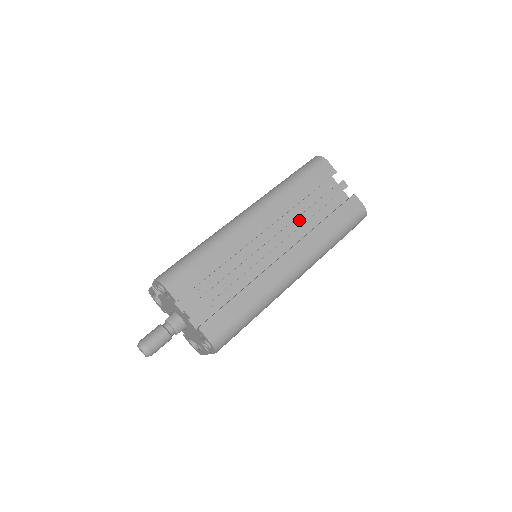
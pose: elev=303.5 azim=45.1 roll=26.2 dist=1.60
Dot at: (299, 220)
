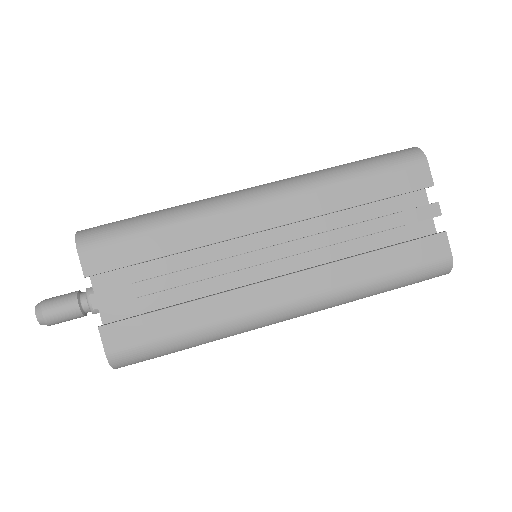
Dot at: (330, 236)
